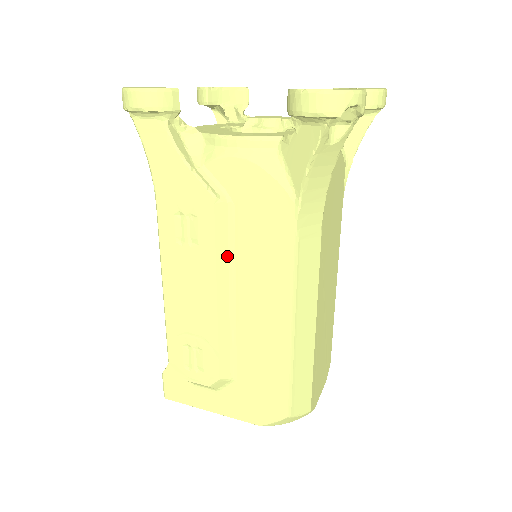
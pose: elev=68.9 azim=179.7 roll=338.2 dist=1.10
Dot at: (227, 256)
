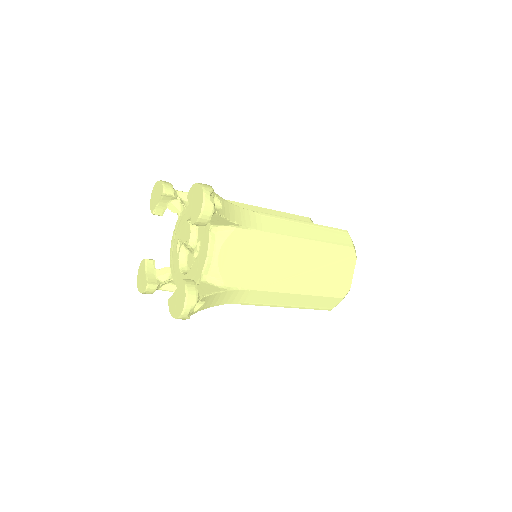
Dot at: occluded
